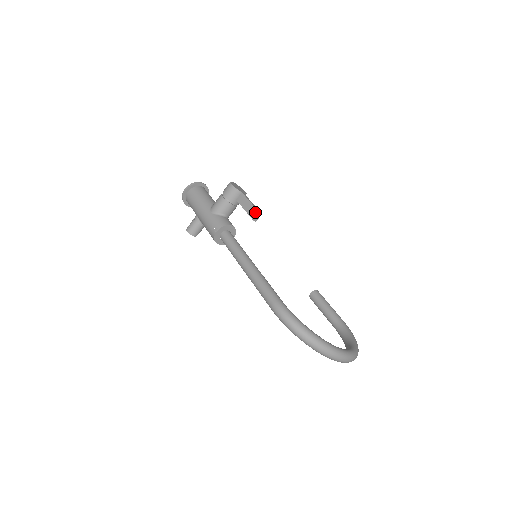
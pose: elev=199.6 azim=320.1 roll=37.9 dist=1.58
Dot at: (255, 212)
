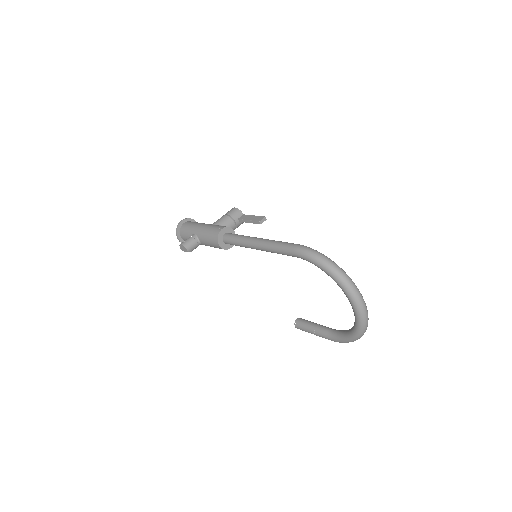
Dot at: (261, 217)
